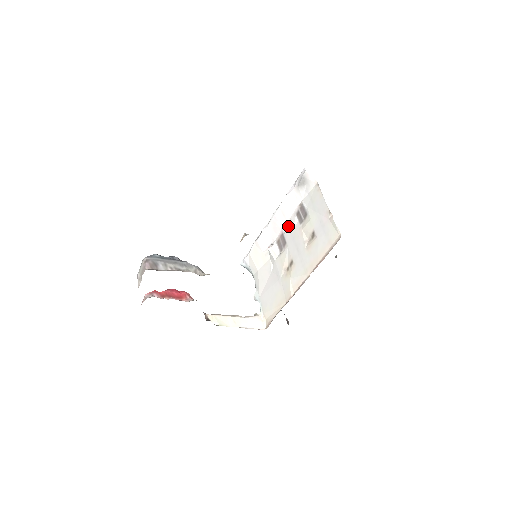
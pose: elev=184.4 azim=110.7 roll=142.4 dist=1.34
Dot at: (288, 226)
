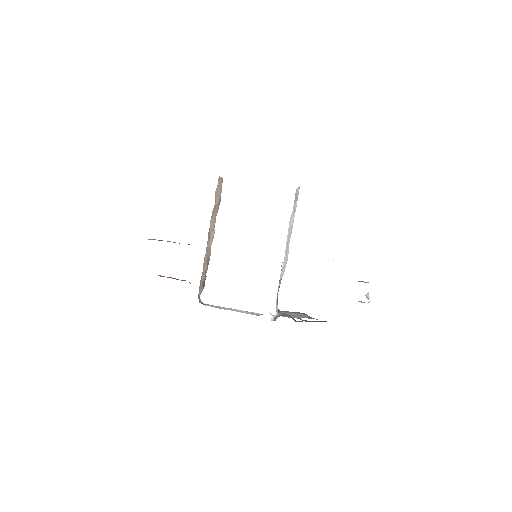
Dot at: occluded
